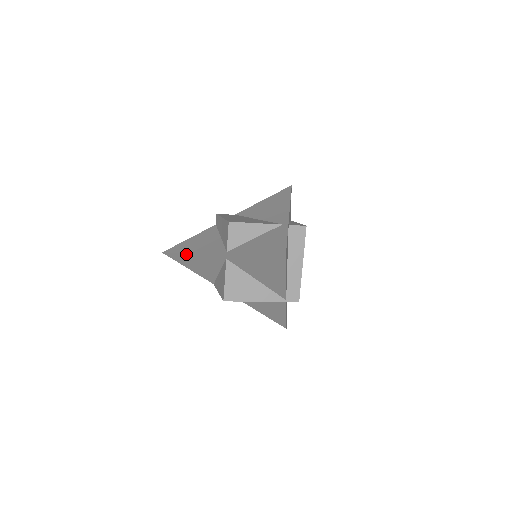
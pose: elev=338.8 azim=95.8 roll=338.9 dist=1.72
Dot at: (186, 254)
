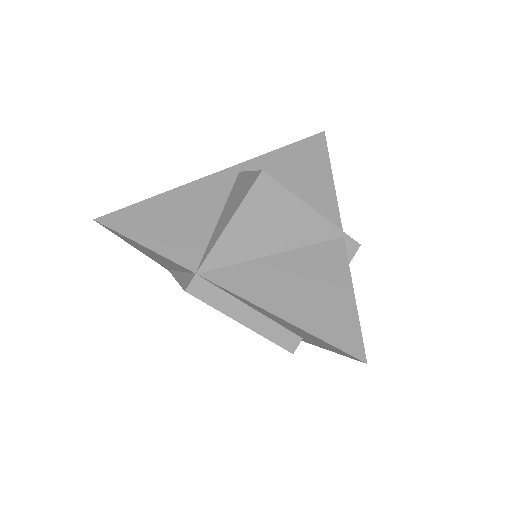
Dot at: (157, 197)
